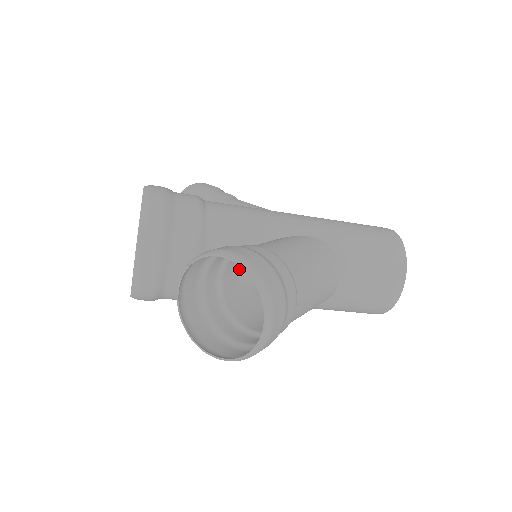
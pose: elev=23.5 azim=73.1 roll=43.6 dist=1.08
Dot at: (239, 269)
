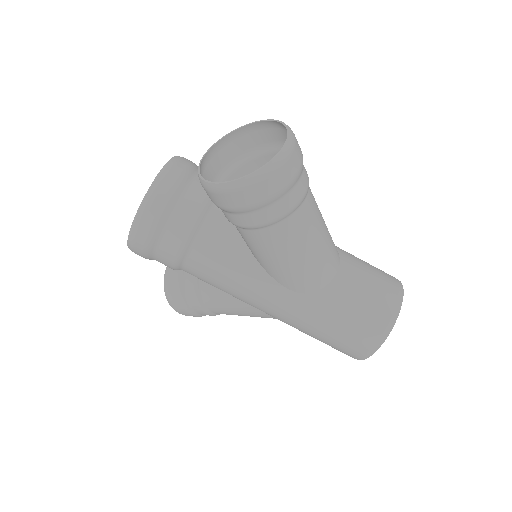
Dot at: occluded
